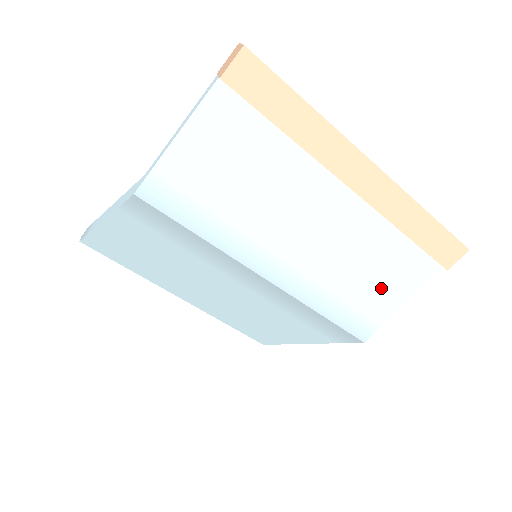
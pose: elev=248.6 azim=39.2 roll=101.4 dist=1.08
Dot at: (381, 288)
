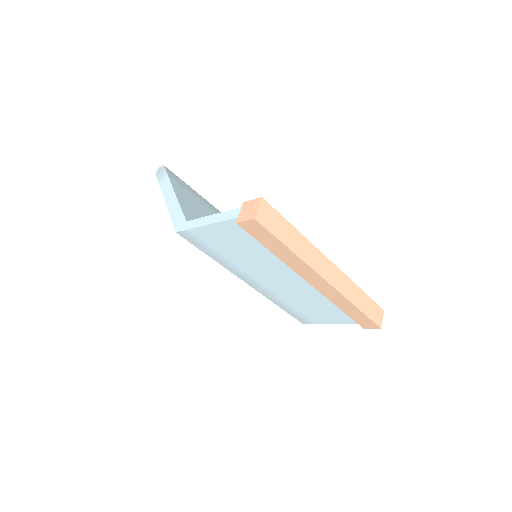
Dot at: (320, 314)
